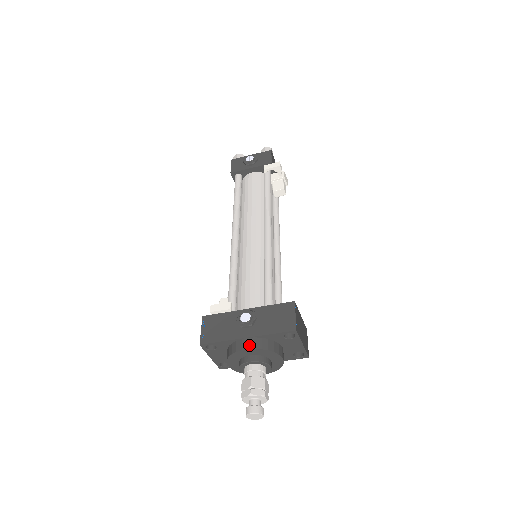
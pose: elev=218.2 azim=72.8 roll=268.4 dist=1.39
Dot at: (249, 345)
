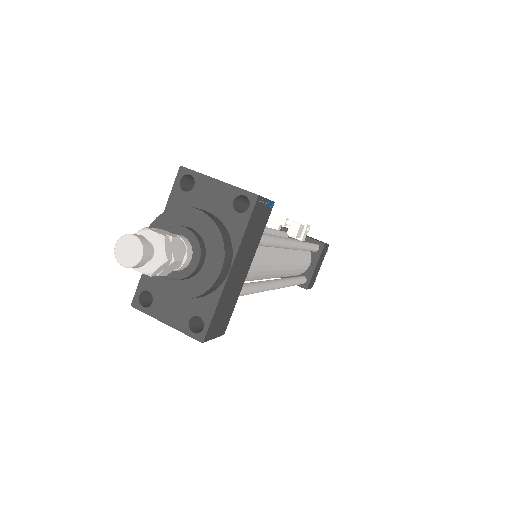
Dot at: occluded
